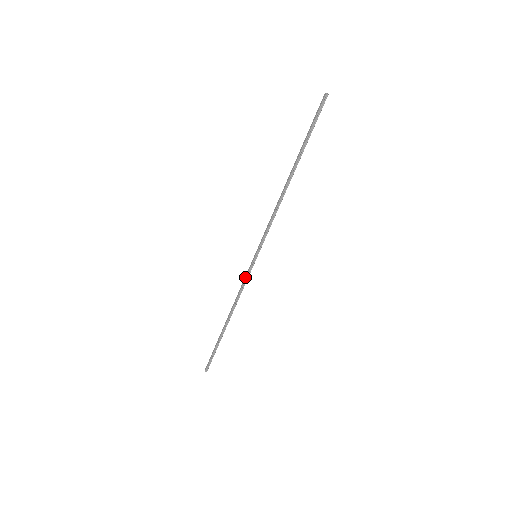
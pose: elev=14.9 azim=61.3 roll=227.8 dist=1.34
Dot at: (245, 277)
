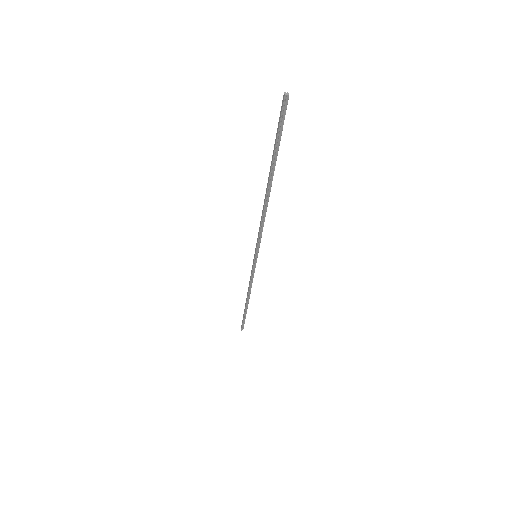
Dot at: (251, 271)
